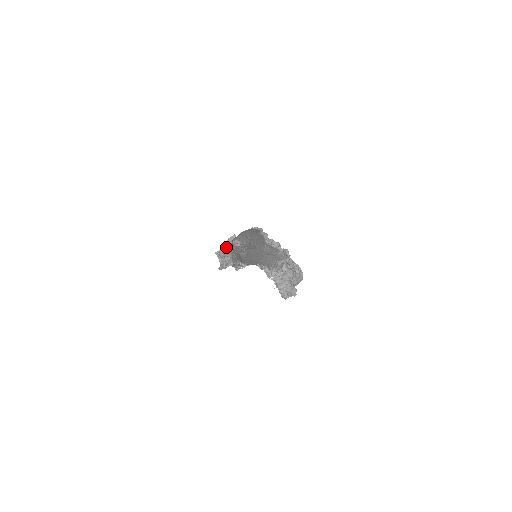
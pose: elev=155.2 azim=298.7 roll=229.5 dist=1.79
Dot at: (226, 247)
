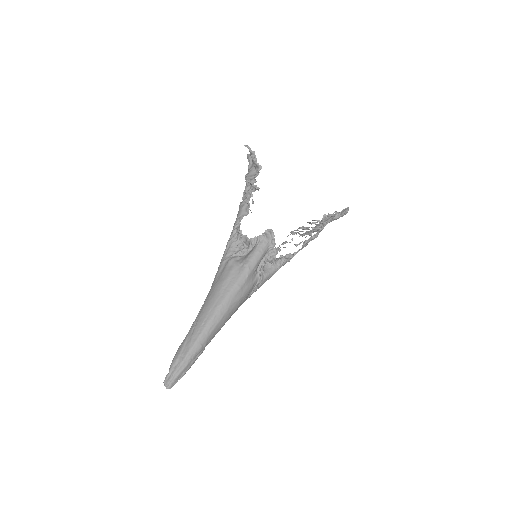
Dot at: (255, 164)
